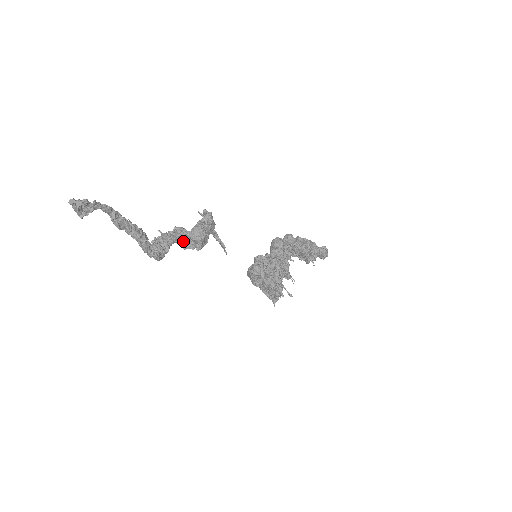
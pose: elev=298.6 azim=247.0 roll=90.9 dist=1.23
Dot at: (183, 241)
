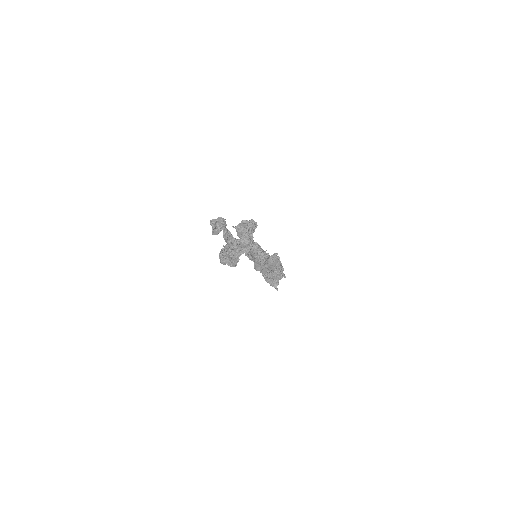
Dot at: occluded
